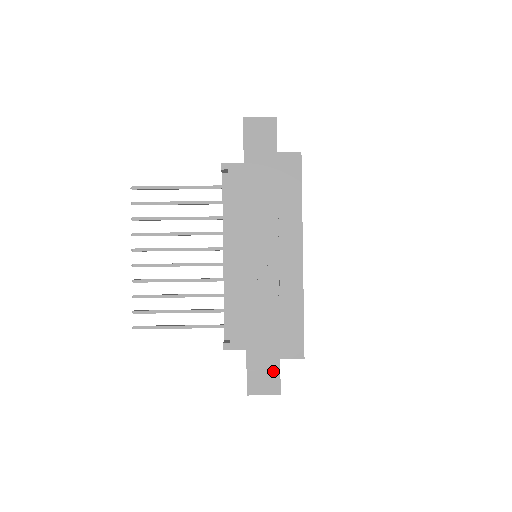
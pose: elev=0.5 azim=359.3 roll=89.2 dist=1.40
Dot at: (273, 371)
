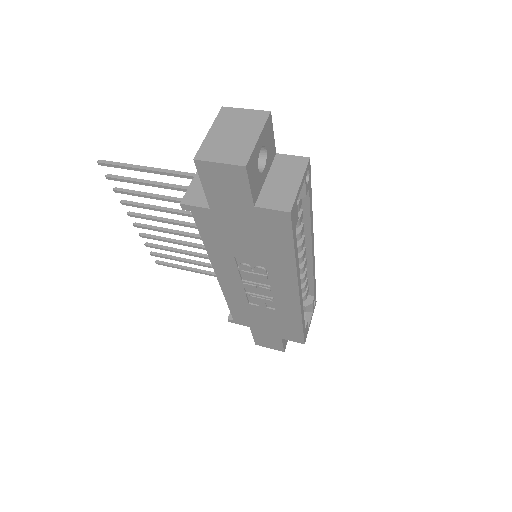
Dot at: (276, 342)
